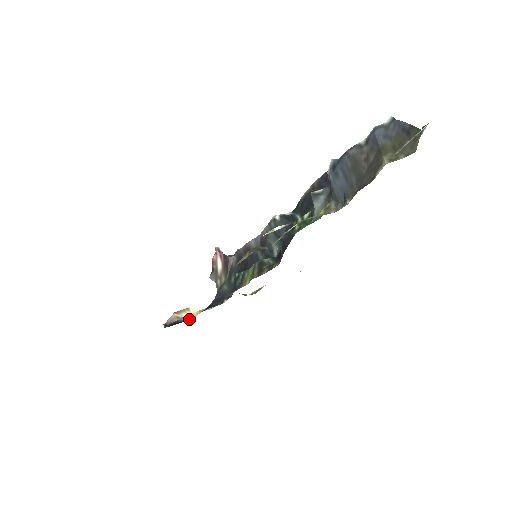
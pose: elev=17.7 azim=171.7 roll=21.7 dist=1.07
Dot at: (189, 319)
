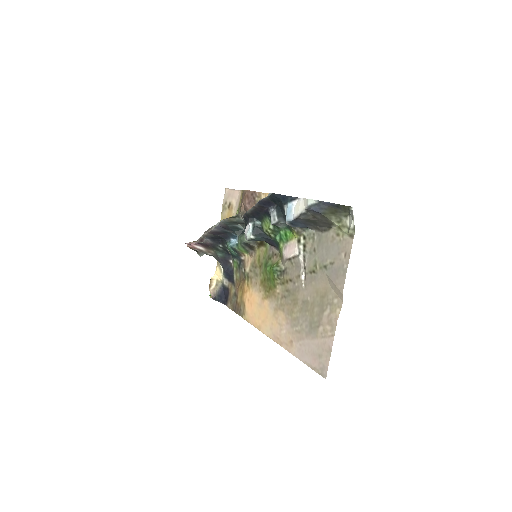
Dot at: (220, 284)
